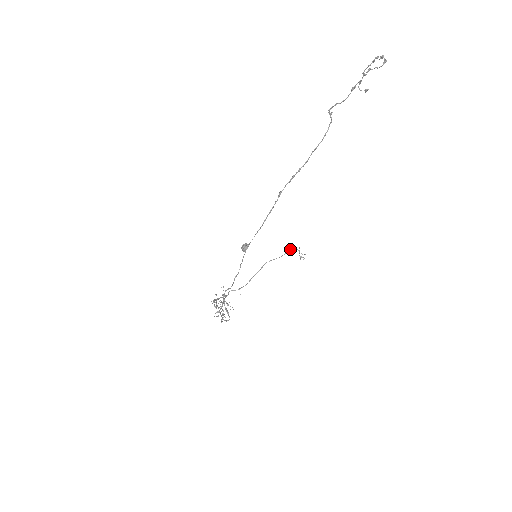
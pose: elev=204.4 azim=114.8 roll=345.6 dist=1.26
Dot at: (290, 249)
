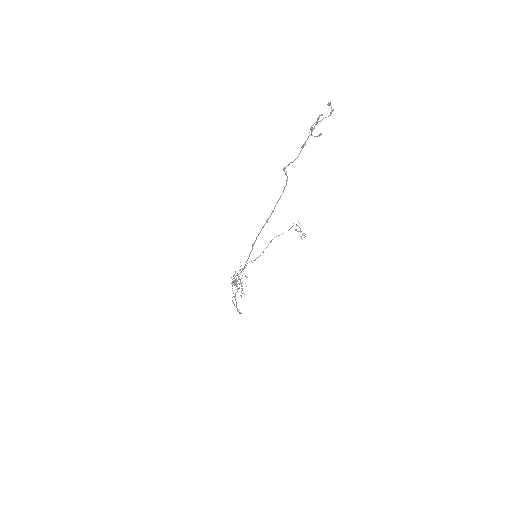
Dot at: (292, 226)
